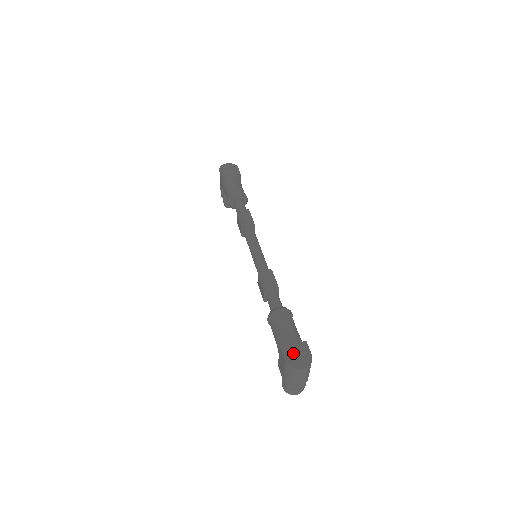
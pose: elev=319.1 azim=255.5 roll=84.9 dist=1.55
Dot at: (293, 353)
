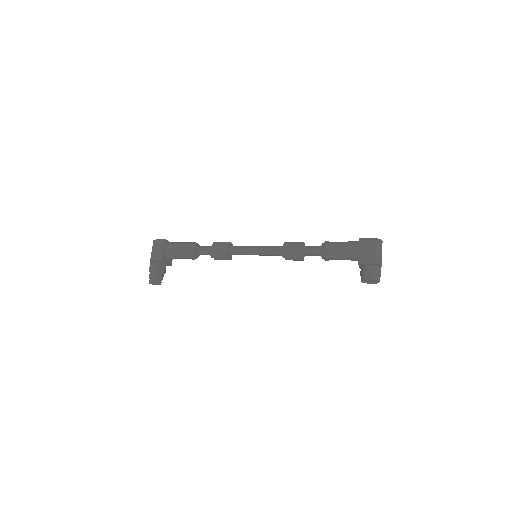
Dot at: occluded
